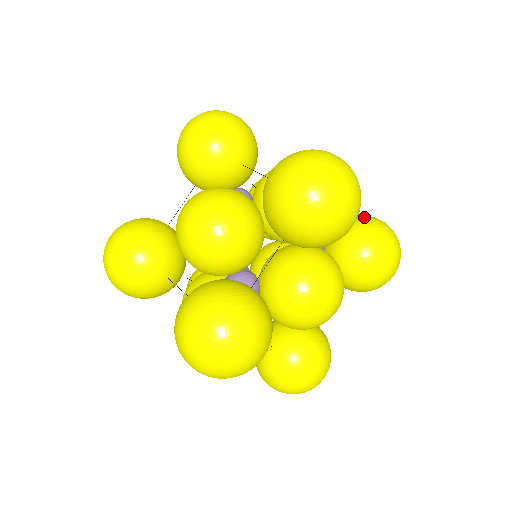
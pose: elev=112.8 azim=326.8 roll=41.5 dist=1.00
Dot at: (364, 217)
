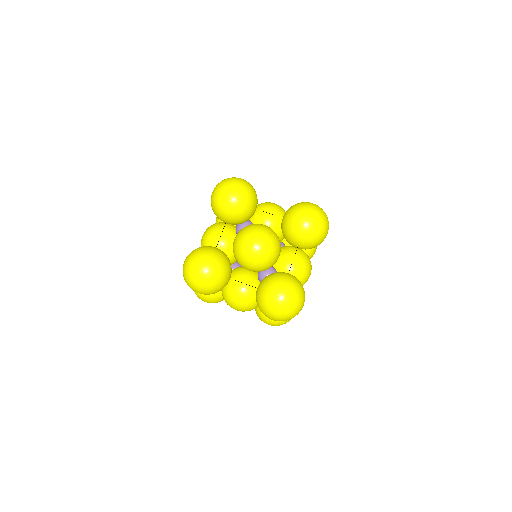
Dot at: occluded
